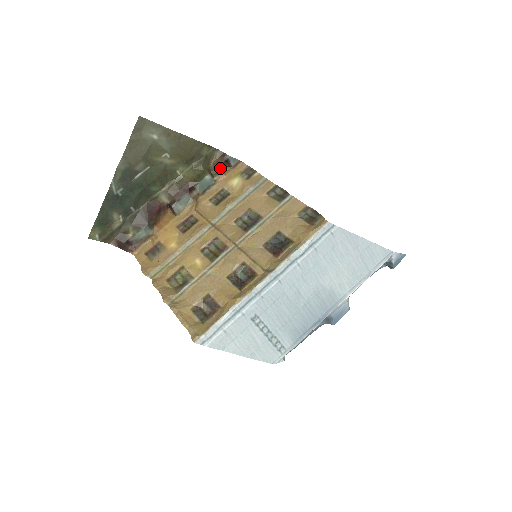
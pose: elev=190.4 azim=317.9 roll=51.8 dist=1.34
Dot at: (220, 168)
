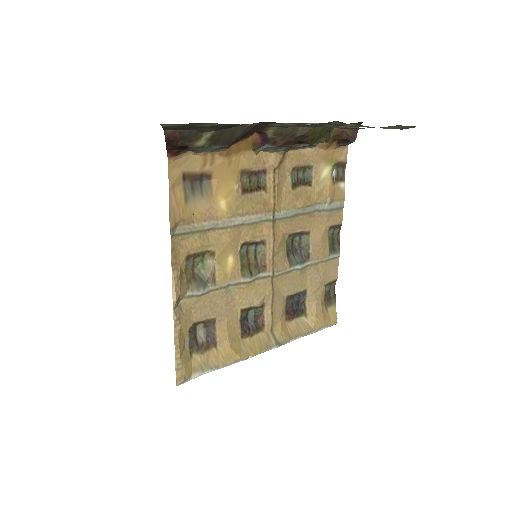
Dot at: (335, 138)
